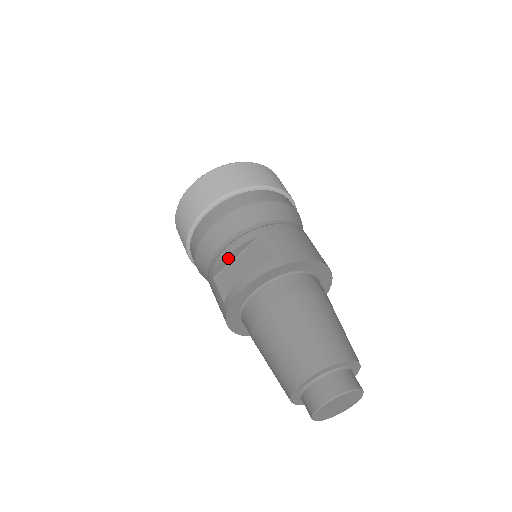
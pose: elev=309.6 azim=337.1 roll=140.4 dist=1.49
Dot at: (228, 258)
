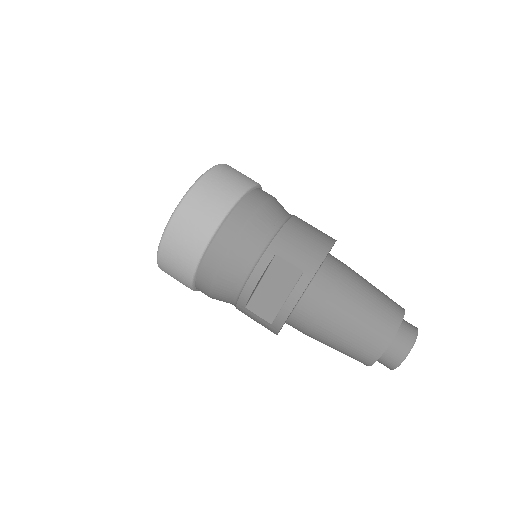
Dot at: (255, 287)
